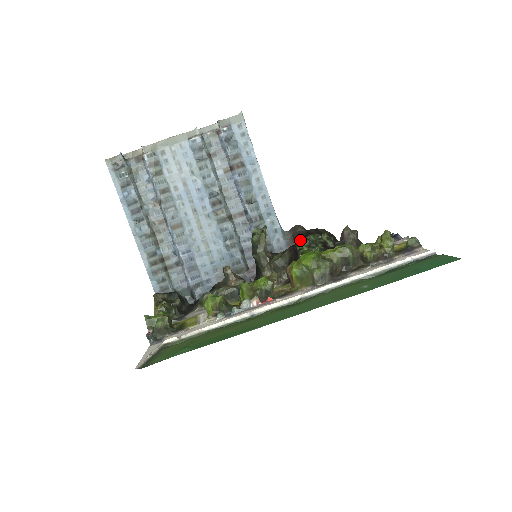
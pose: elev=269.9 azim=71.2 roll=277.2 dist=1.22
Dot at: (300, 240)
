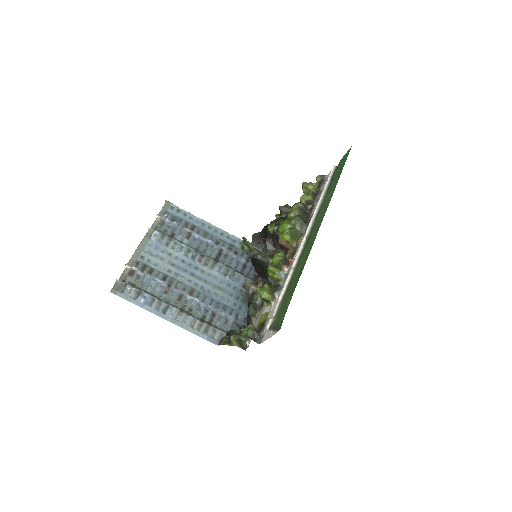
Dot at: (268, 228)
